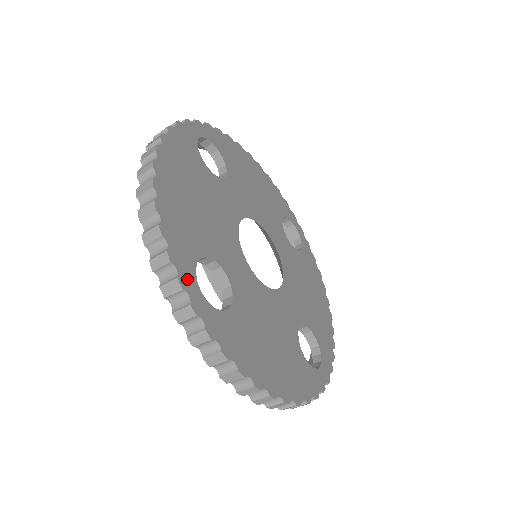
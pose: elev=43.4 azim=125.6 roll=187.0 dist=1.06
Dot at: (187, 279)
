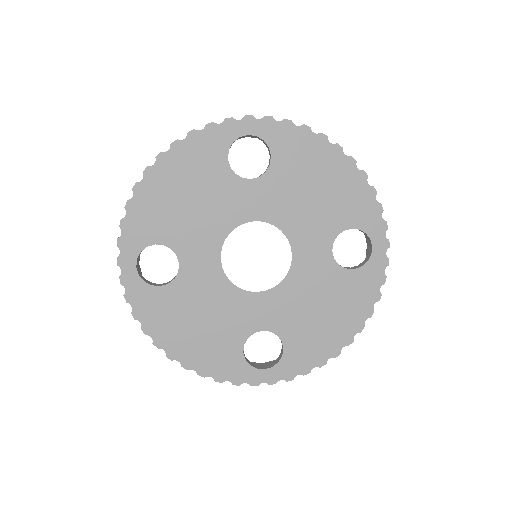
Dot at: (253, 377)
